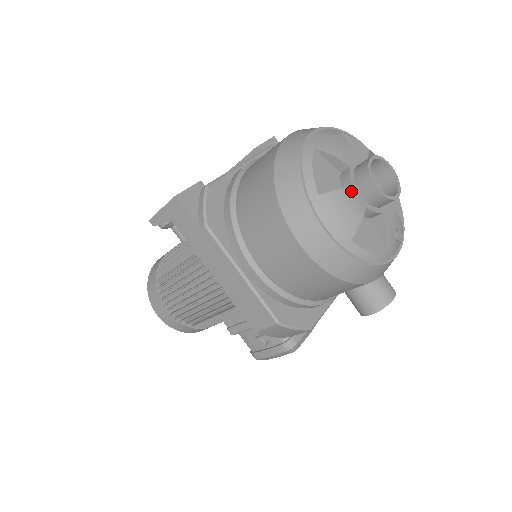
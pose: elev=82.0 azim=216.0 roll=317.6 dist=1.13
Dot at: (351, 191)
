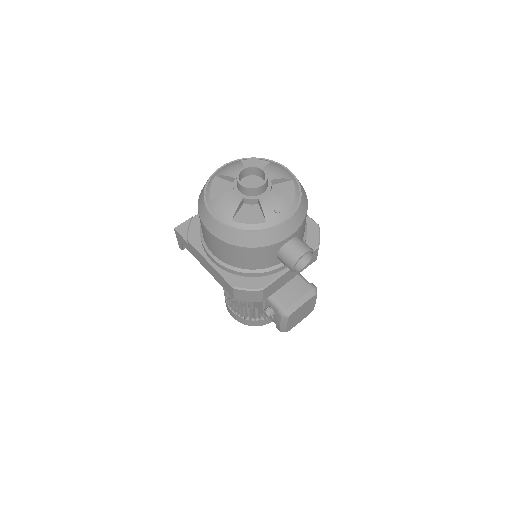
Dot at: (232, 192)
